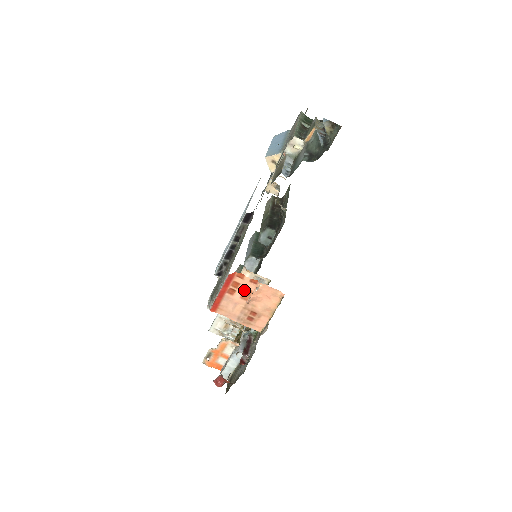
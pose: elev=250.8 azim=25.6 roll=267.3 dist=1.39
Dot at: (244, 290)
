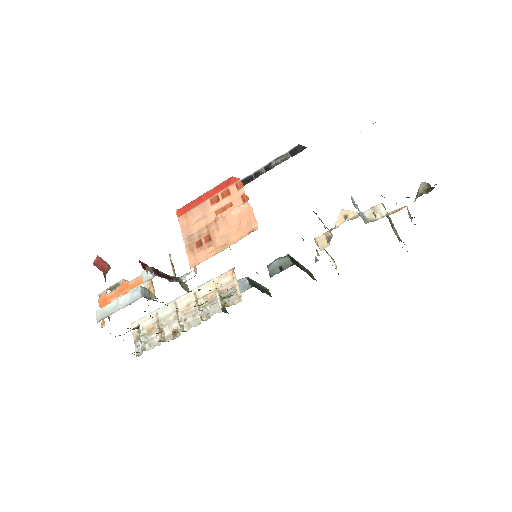
Dot at: (227, 204)
